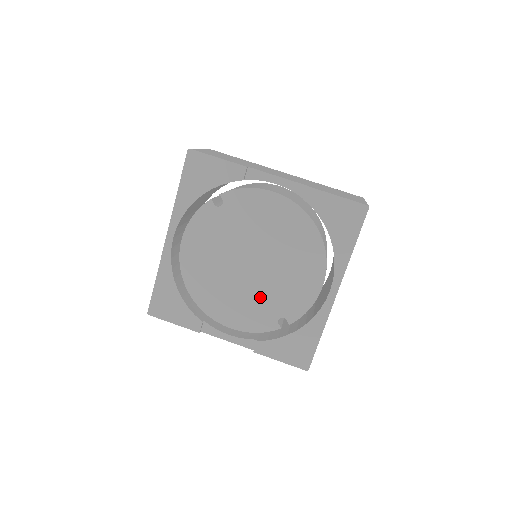
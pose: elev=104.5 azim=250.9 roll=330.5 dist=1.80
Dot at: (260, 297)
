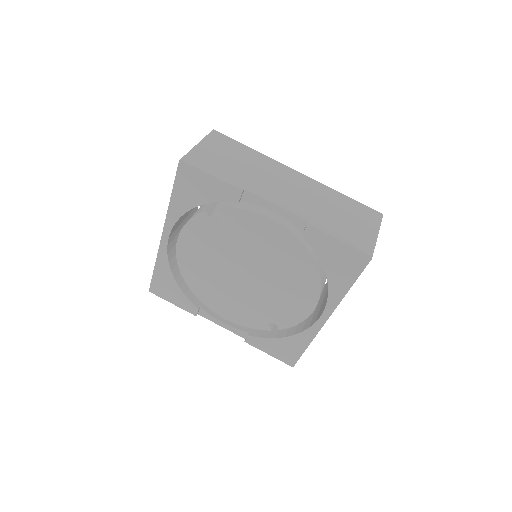
Dot at: (253, 303)
